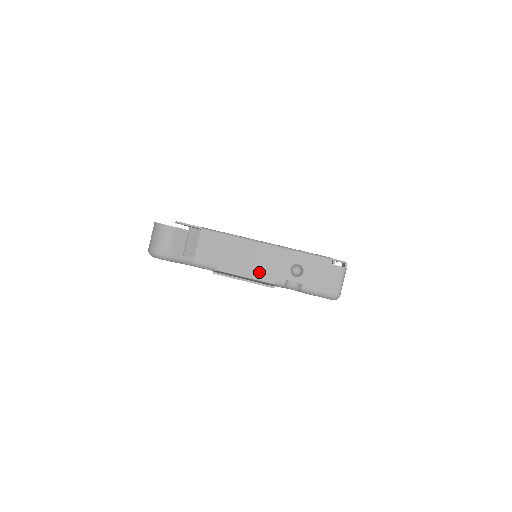
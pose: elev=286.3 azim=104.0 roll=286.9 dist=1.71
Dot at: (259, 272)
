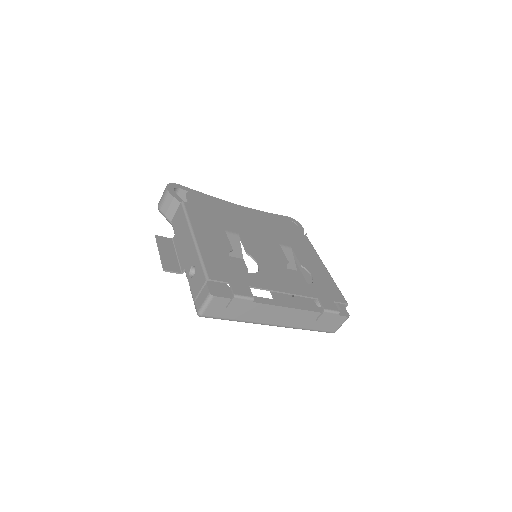
Dot at: (182, 256)
